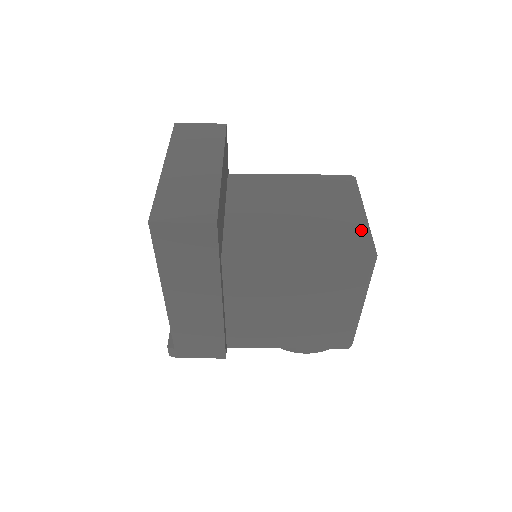
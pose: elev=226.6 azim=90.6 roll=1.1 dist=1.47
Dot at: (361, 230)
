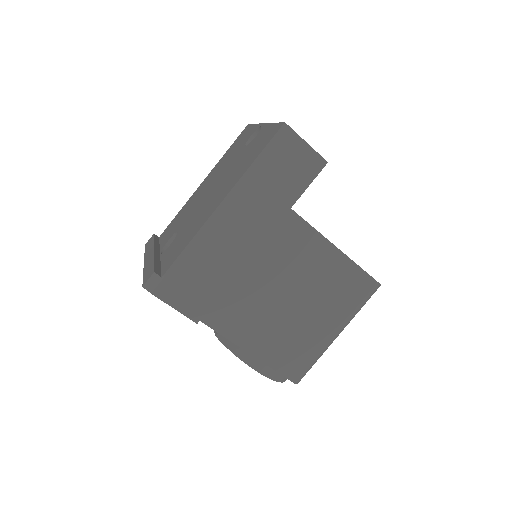
Dot at: occluded
